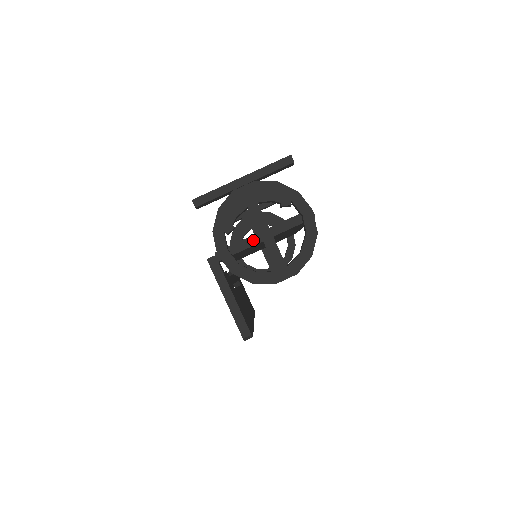
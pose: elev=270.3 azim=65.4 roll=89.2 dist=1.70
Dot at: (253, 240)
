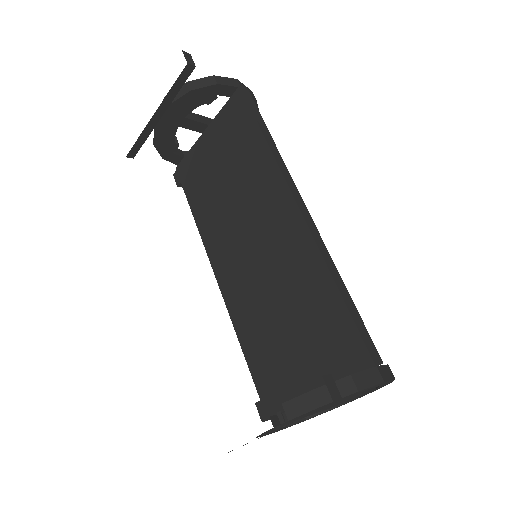
Dot at: occluded
